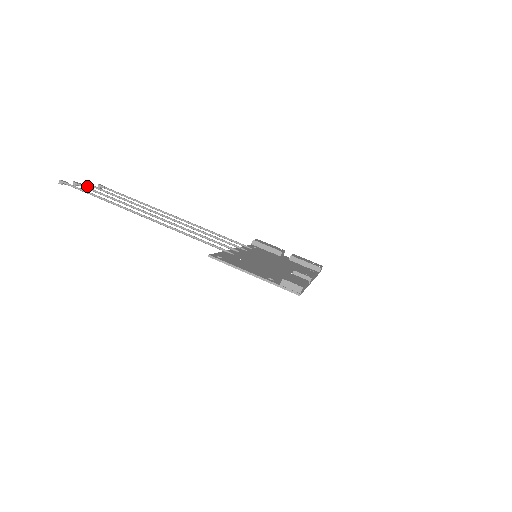
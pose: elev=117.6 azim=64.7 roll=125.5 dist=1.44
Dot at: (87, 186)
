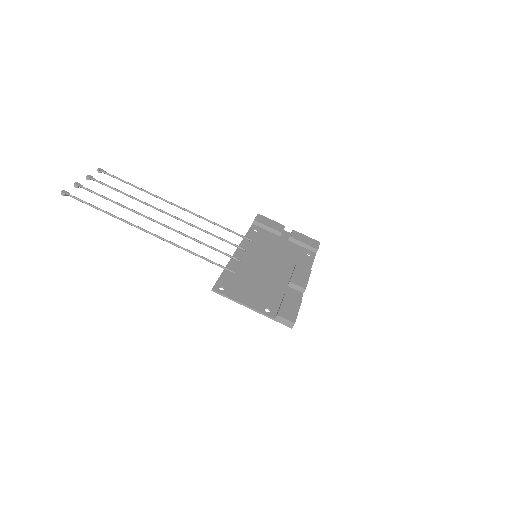
Dot at: (87, 179)
